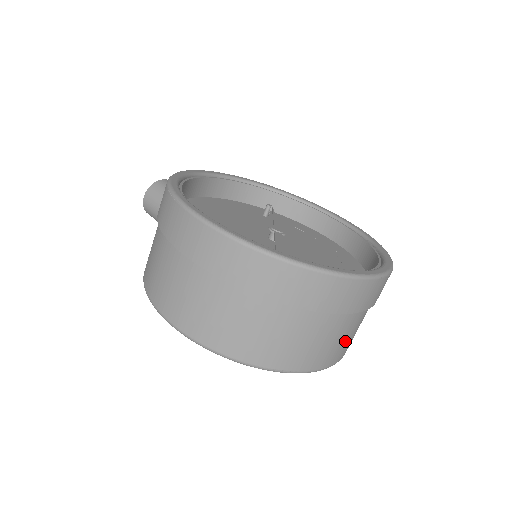
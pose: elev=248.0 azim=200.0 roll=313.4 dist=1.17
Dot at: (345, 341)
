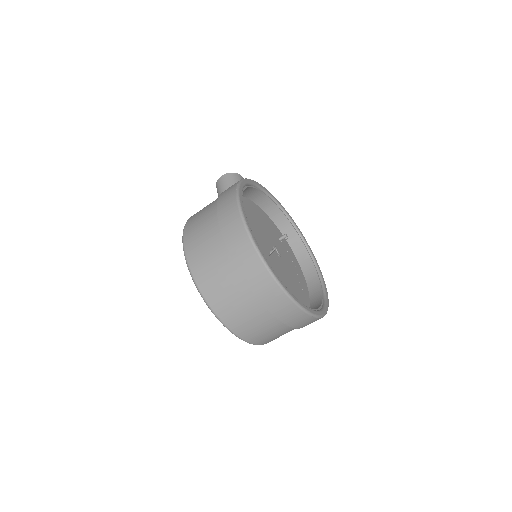
Dot at: (266, 334)
